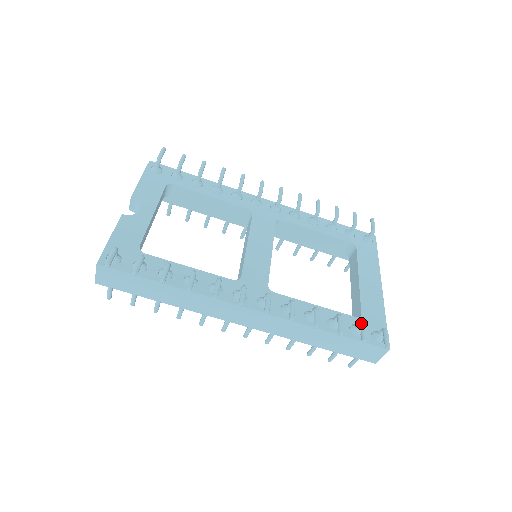
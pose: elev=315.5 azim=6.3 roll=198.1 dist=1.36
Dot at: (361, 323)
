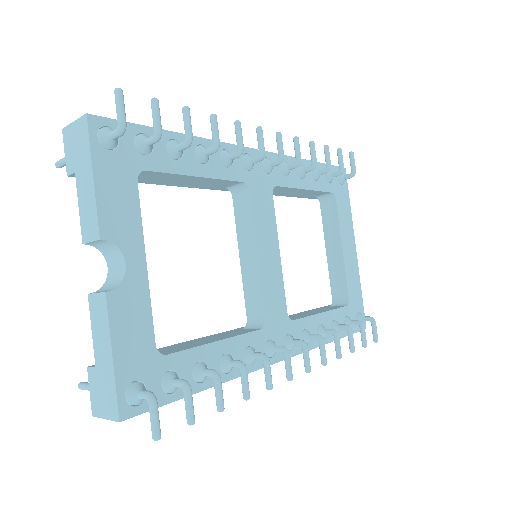
Dot at: (362, 327)
